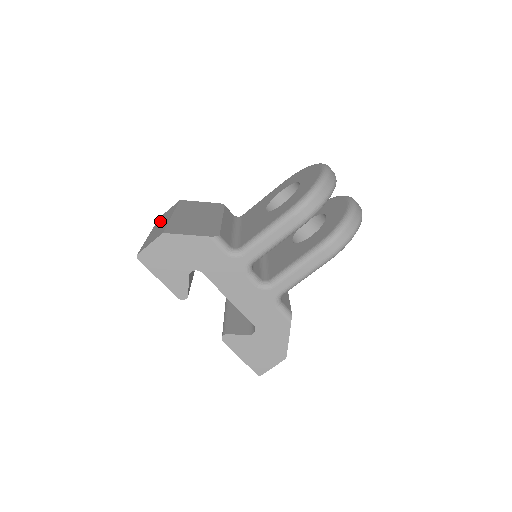
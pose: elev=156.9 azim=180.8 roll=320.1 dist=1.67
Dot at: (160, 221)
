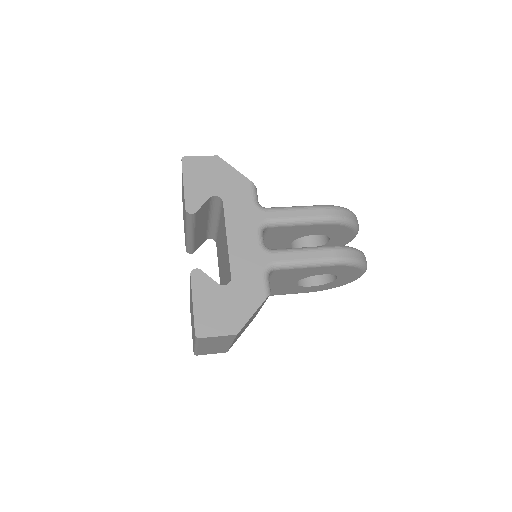
Dot at: occluded
